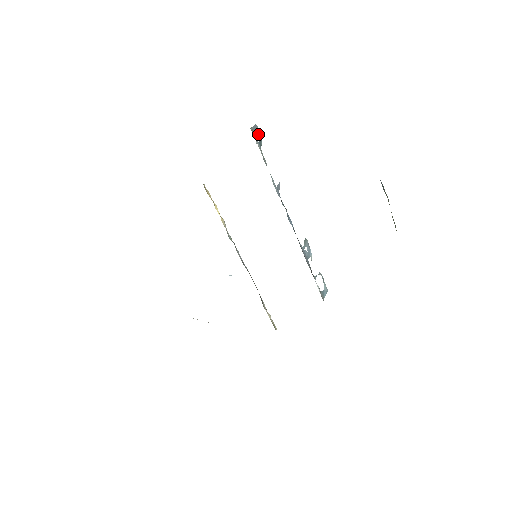
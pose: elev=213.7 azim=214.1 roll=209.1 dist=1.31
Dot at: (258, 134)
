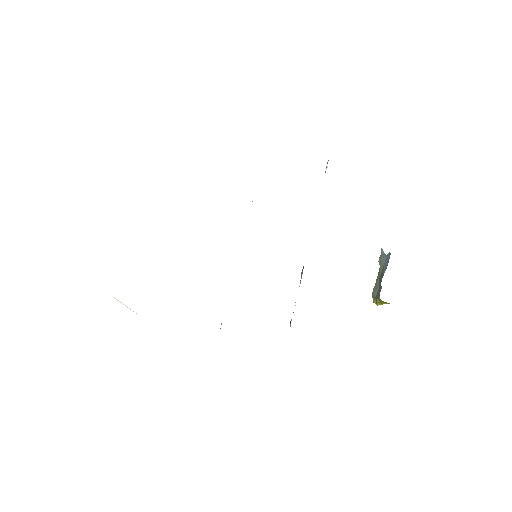
Dot at: (326, 167)
